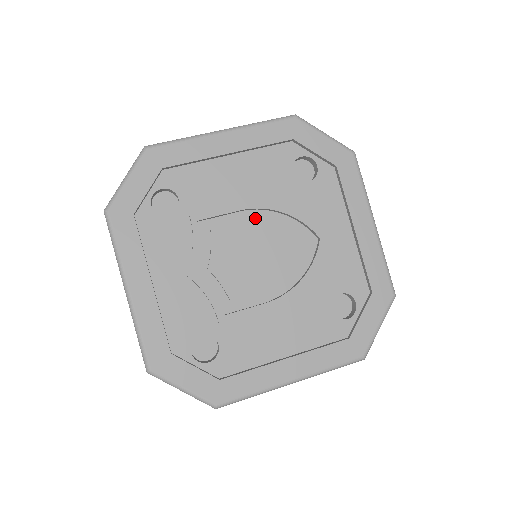
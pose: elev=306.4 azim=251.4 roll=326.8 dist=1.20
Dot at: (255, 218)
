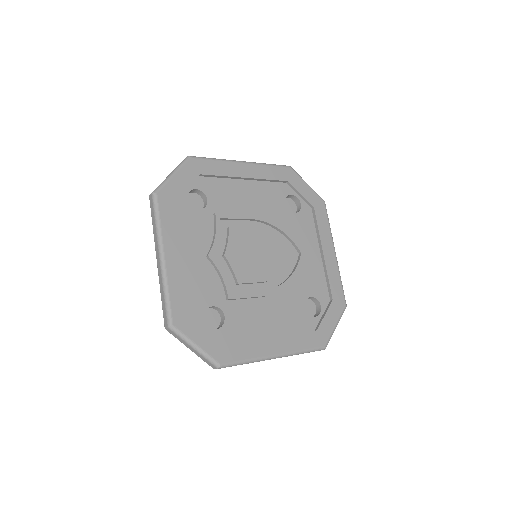
Dot at: (258, 228)
